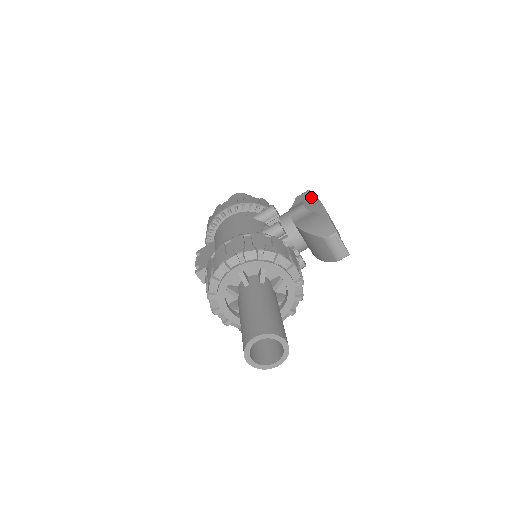
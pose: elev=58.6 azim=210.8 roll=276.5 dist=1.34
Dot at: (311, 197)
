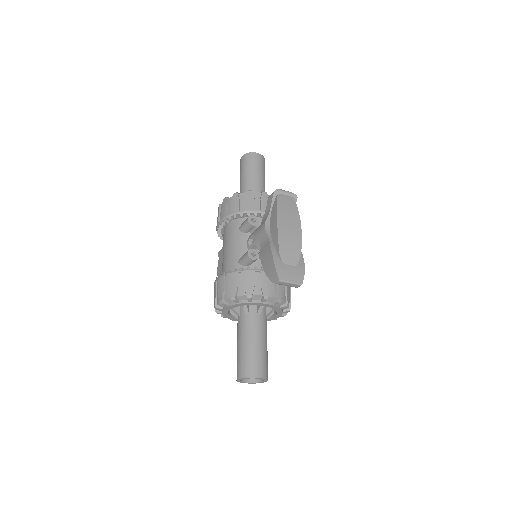
Dot at: (275, 205)
